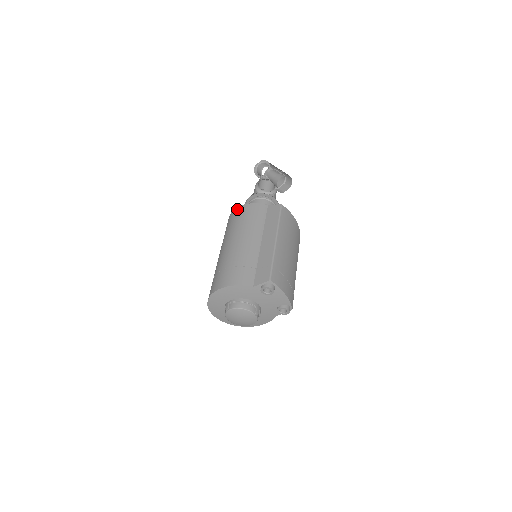
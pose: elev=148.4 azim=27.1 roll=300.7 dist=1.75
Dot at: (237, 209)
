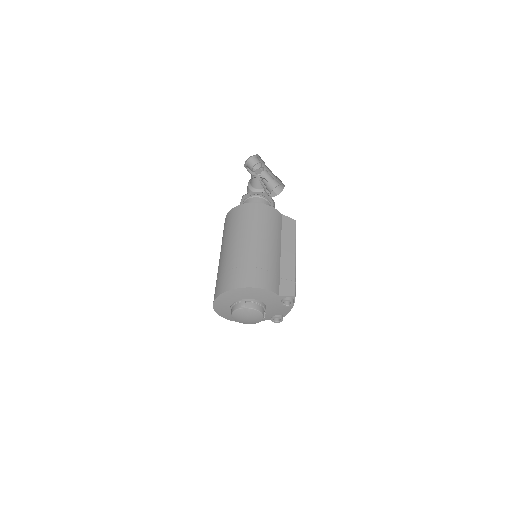
Dot at: (256, 205)
